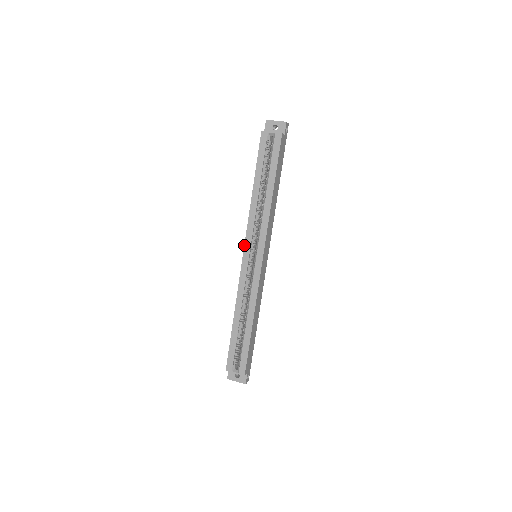
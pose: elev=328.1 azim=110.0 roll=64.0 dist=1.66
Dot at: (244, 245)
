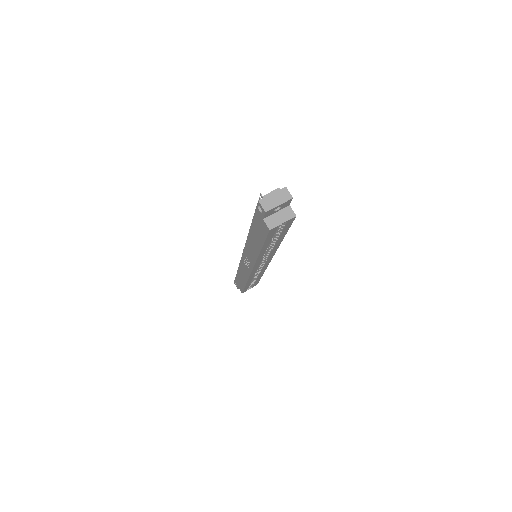
Dot at: occluded
